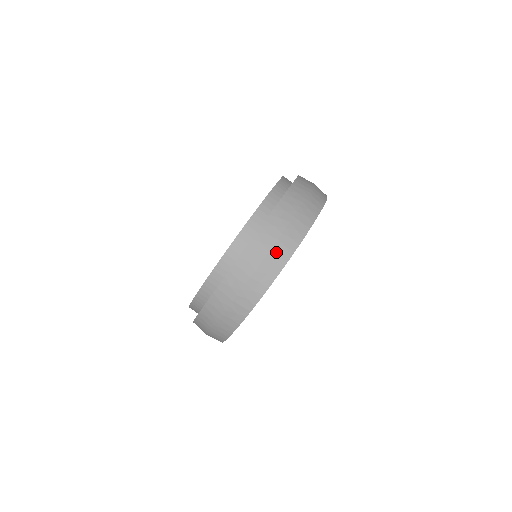
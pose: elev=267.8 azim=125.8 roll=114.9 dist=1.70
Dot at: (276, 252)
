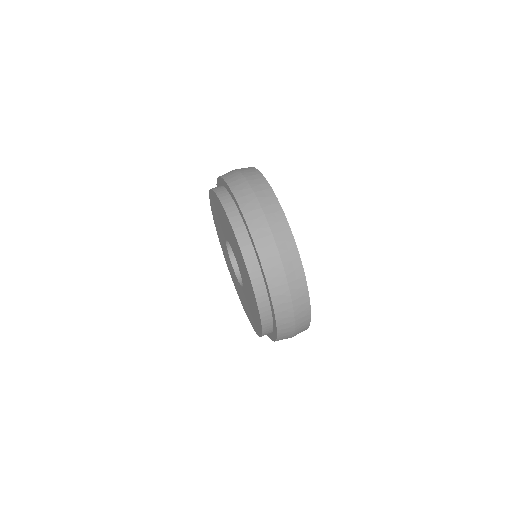
Dot at: (255, 185)
